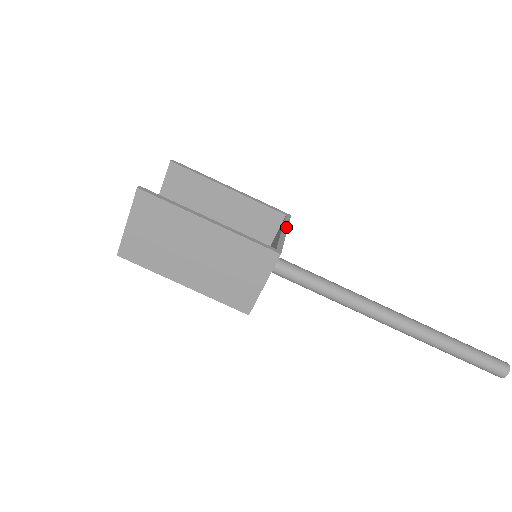
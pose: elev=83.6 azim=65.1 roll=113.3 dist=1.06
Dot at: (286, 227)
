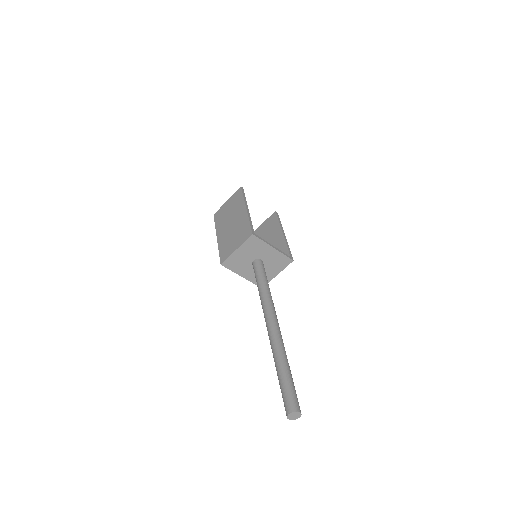
Dot at: (279, 250)
